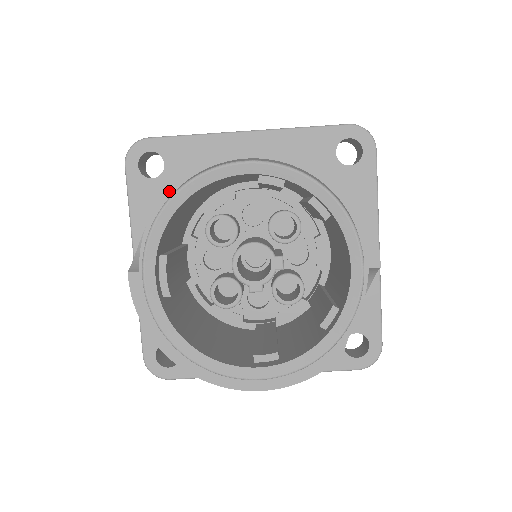
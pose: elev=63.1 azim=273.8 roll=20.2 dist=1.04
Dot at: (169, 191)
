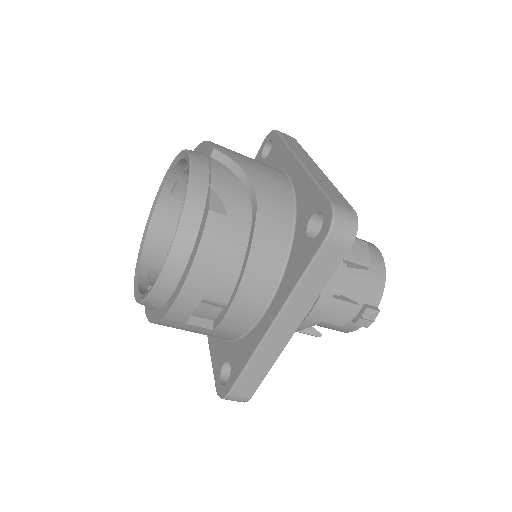
Dot at: occluded
